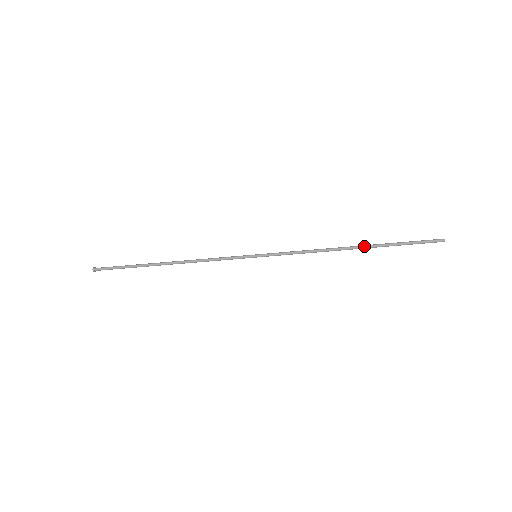
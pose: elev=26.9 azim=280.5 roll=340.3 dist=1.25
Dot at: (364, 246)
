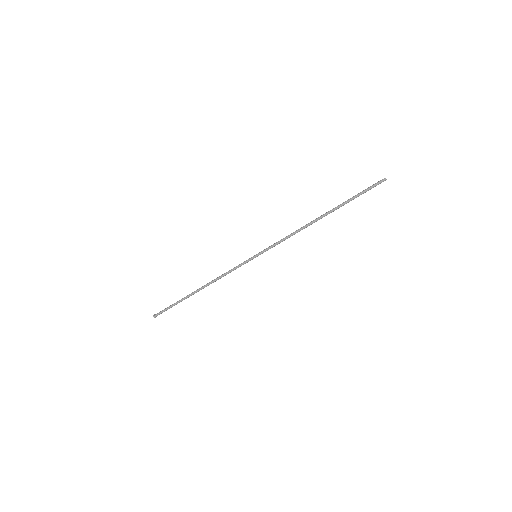
Dot at: (328, 211)
